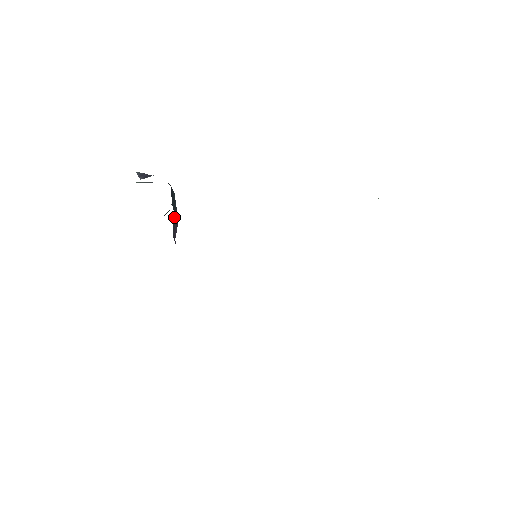
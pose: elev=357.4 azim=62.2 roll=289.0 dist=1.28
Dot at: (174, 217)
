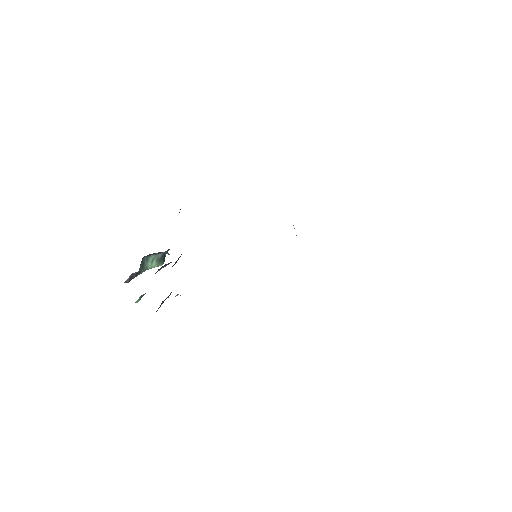
Dot at: occluded
